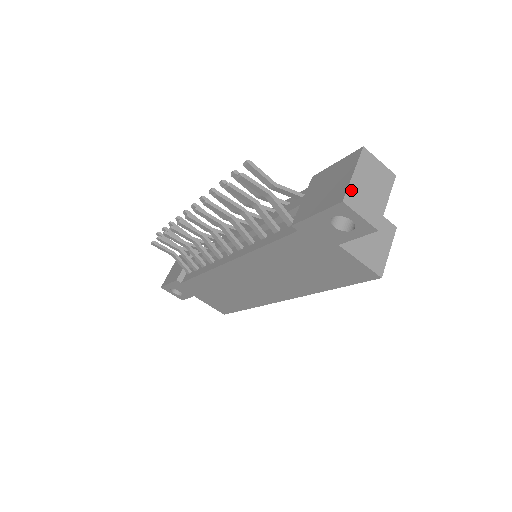
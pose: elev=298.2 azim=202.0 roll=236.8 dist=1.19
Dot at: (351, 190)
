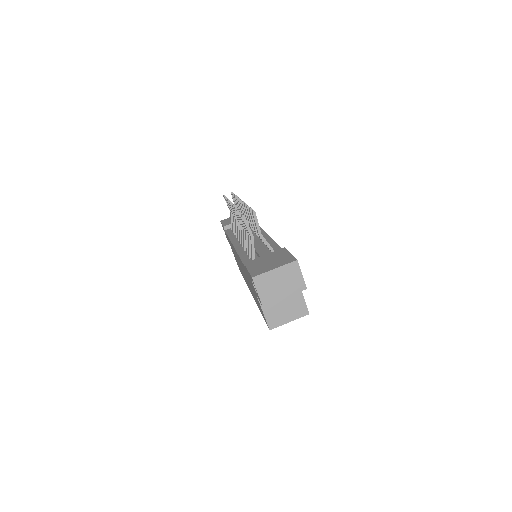
Dot at: (264, 276)
